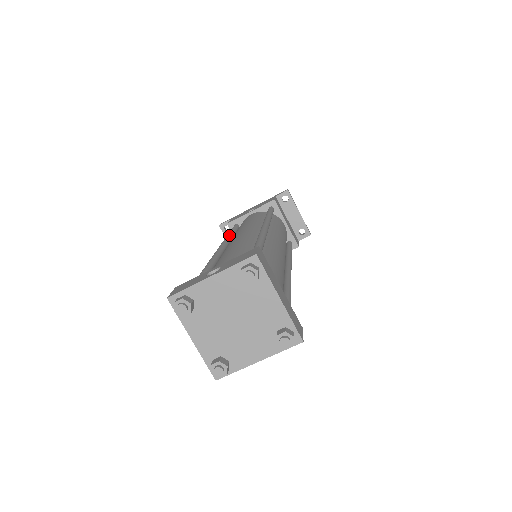
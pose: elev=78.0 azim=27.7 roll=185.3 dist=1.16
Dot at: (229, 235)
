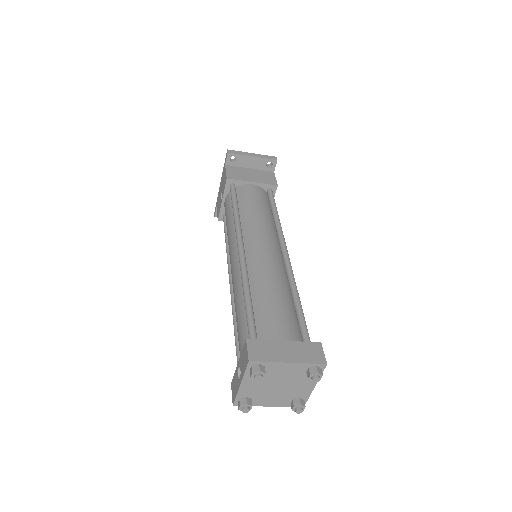
Dot at: (227, 248)
